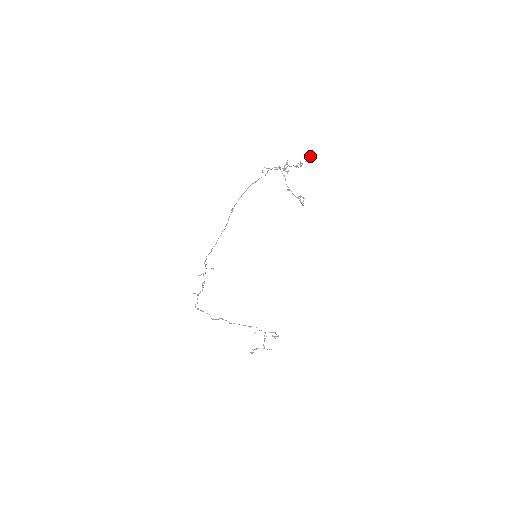
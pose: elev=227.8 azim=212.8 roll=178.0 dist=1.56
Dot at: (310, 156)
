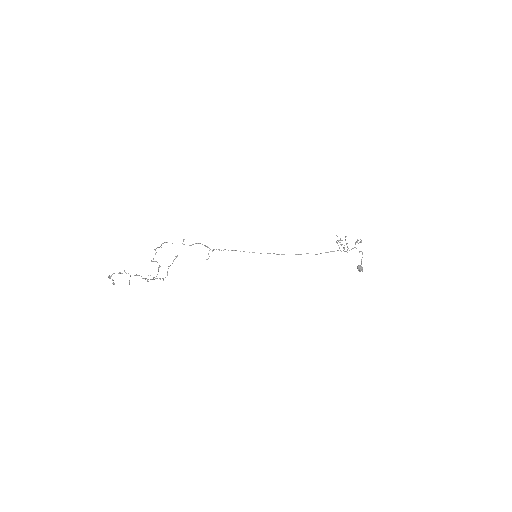
Dot at: (361, 267)
